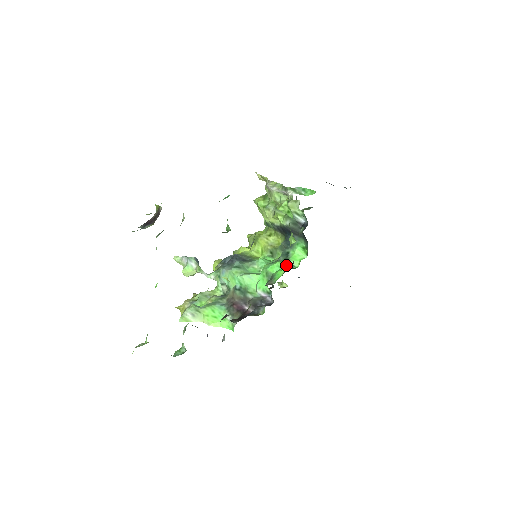
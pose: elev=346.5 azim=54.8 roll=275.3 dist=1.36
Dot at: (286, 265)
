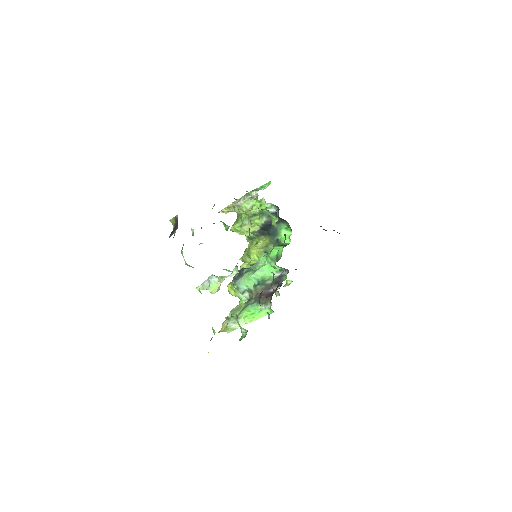
Dot at: (281, 246)
